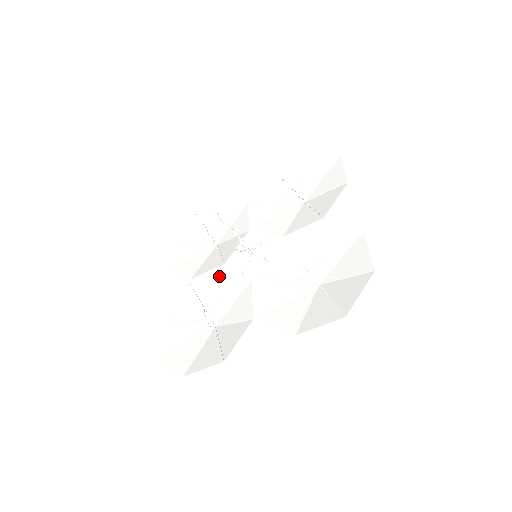
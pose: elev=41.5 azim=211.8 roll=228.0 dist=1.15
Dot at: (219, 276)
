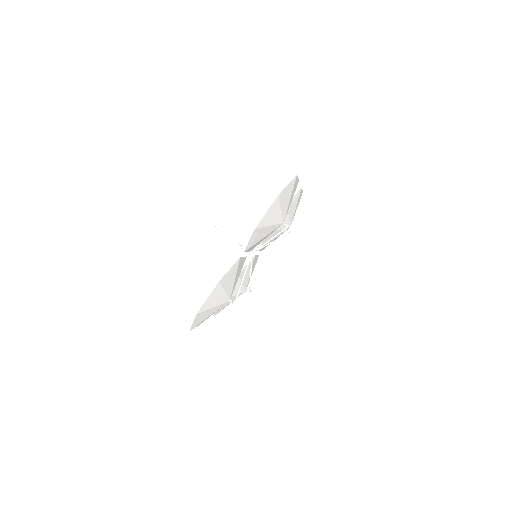
Dot at: occluded
